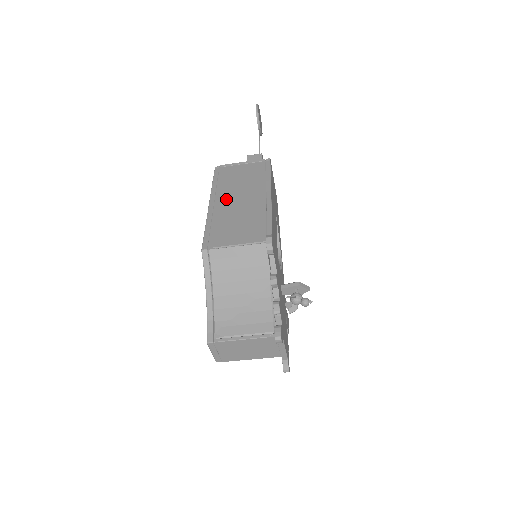
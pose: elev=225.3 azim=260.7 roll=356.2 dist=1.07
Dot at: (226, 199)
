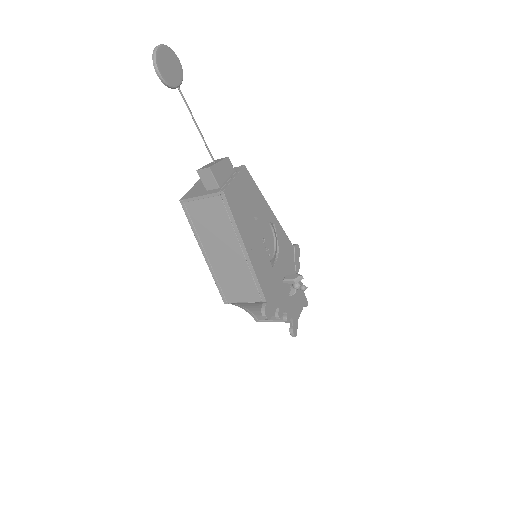
Dot at: (213, 252)
